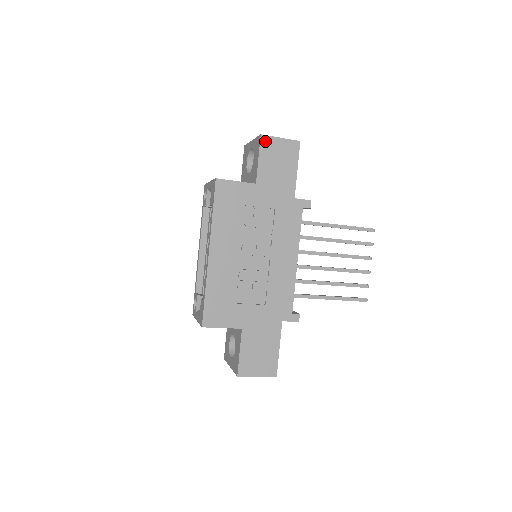
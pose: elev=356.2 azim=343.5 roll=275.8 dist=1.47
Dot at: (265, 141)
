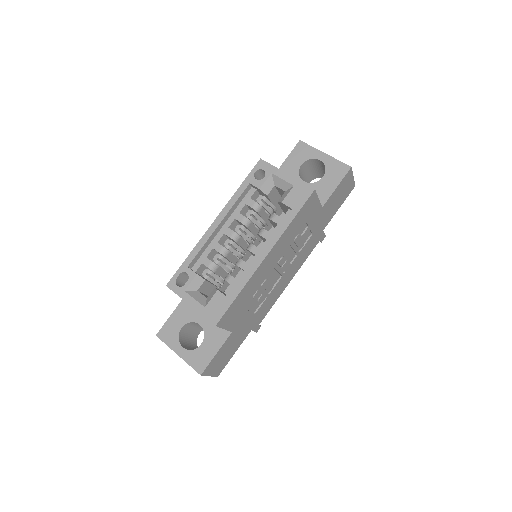
Dot at: (349, 174)
